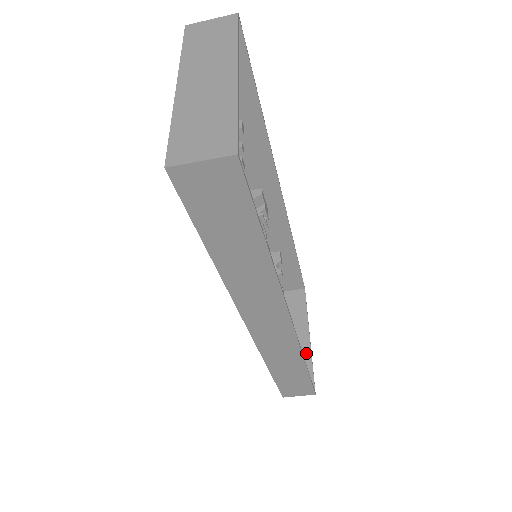
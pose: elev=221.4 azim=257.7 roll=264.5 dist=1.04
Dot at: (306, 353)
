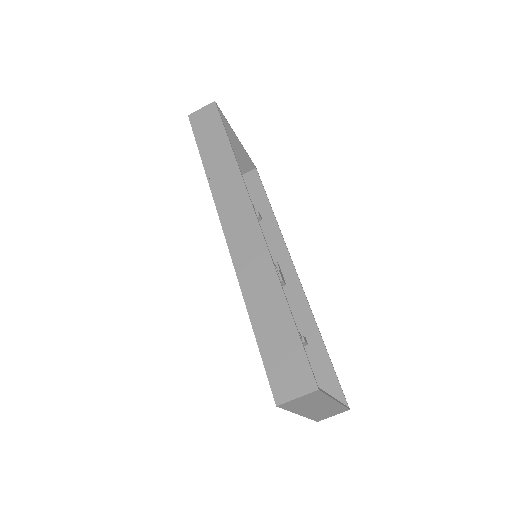
Dot at: occluded
